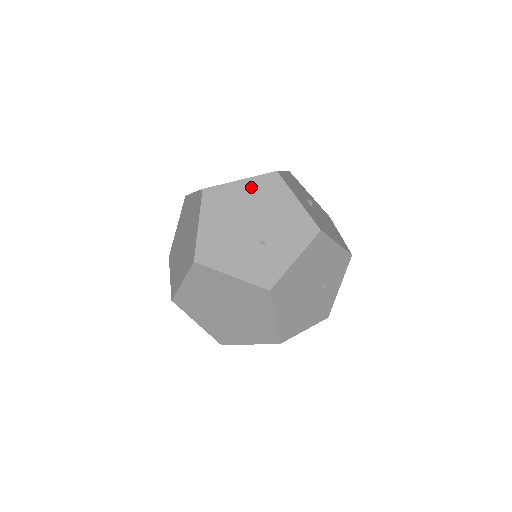
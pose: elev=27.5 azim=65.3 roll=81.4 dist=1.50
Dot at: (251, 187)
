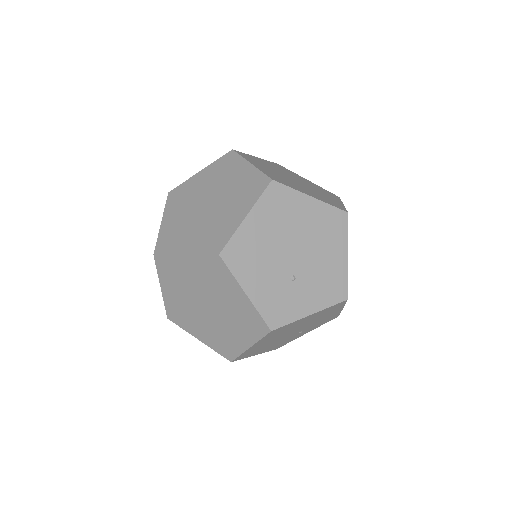
Dot at: (317, 212)
